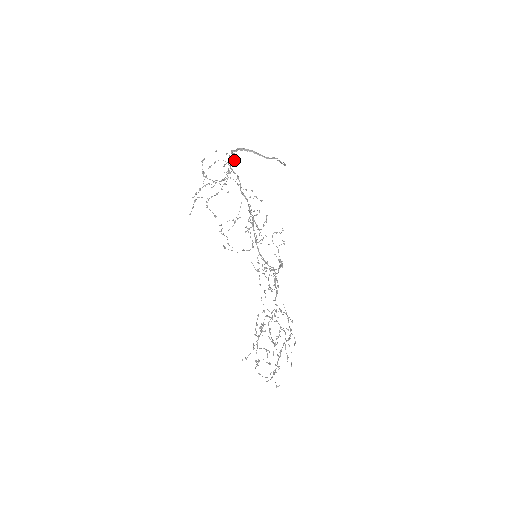
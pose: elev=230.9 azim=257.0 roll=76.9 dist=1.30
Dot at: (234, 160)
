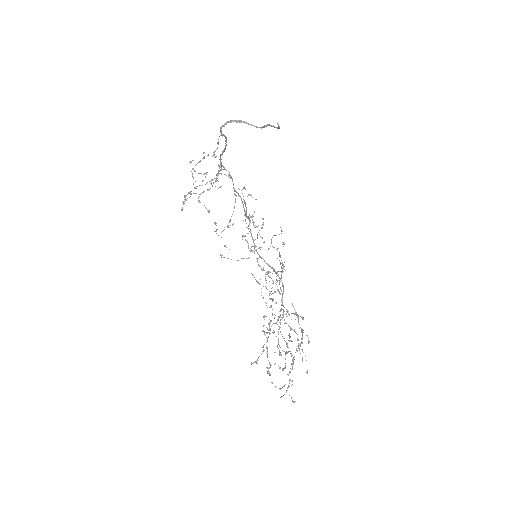
Dot at: (224, 149)
